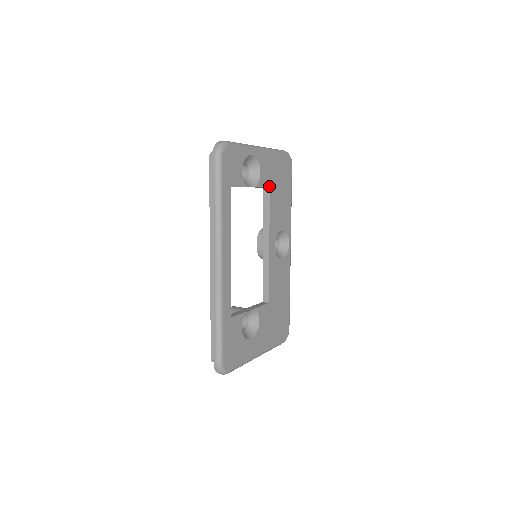
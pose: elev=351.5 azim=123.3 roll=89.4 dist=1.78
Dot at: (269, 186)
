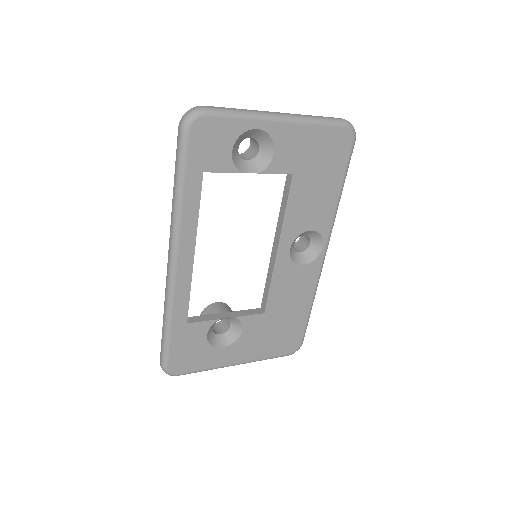
Dot at: (292, 172)
